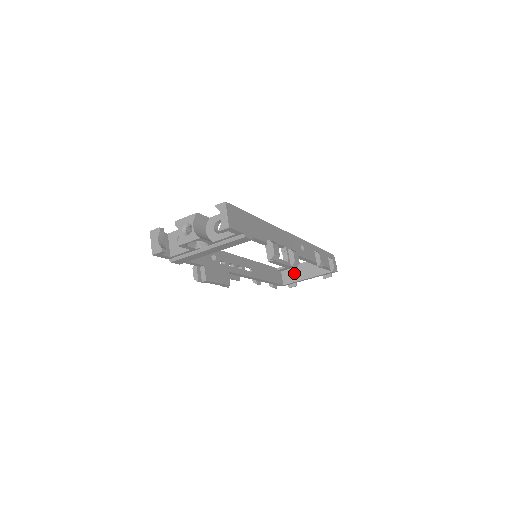
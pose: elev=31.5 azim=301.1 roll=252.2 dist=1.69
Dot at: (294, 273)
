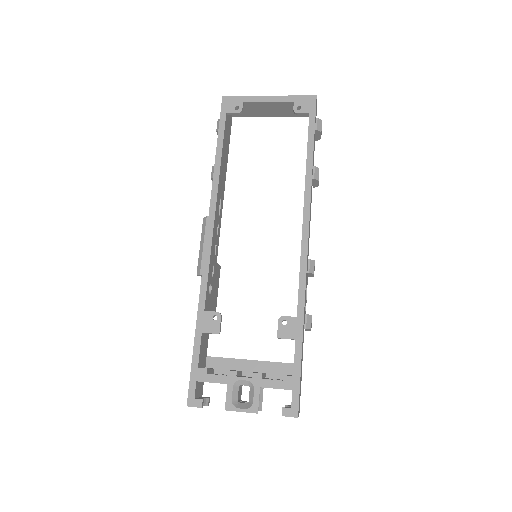
Dot at: (251, 109)
